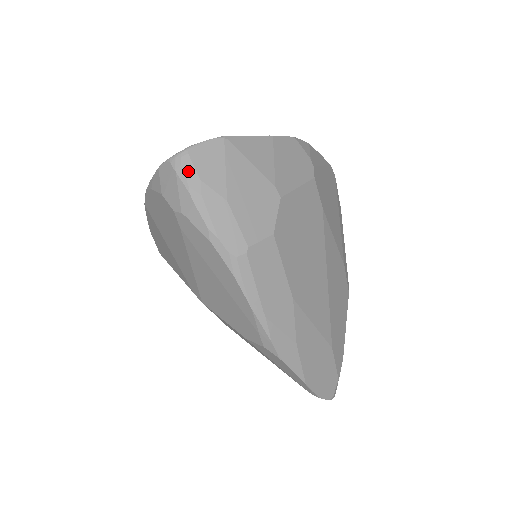
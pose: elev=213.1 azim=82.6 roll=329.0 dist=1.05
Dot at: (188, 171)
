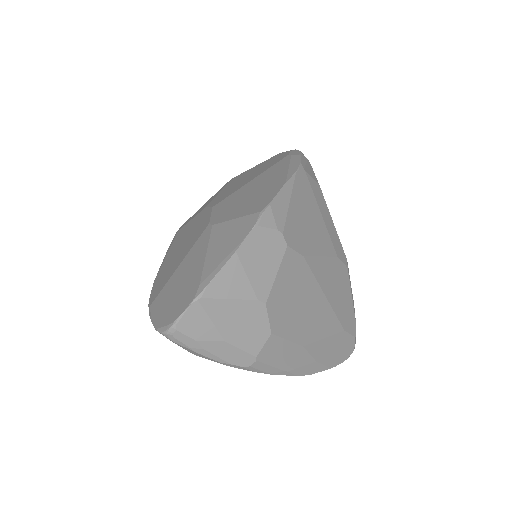
Dot at: (183, 340)
